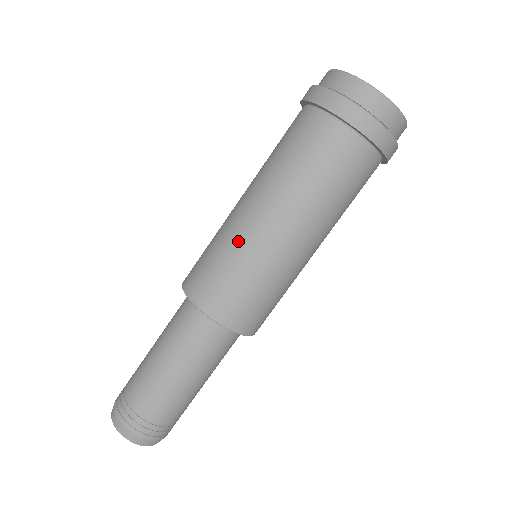
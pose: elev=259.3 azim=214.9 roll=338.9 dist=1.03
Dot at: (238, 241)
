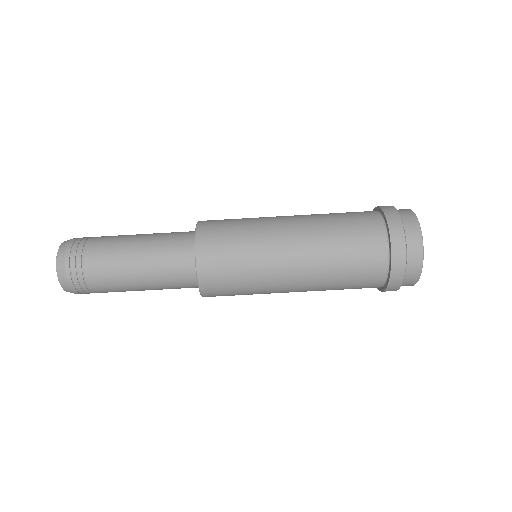
Dot at: (261, 219)
